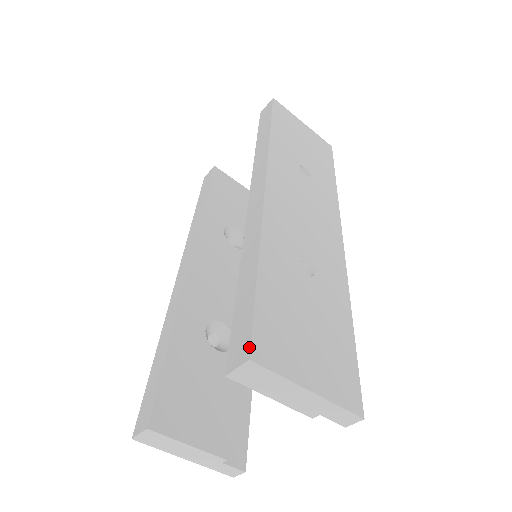
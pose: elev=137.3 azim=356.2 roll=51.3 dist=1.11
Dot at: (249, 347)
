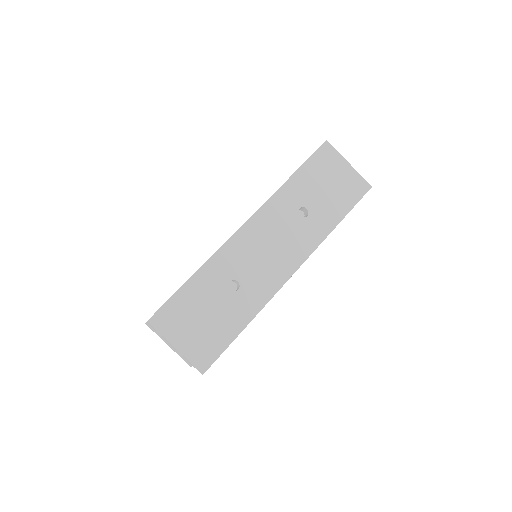
Dot at: (152, 316)
